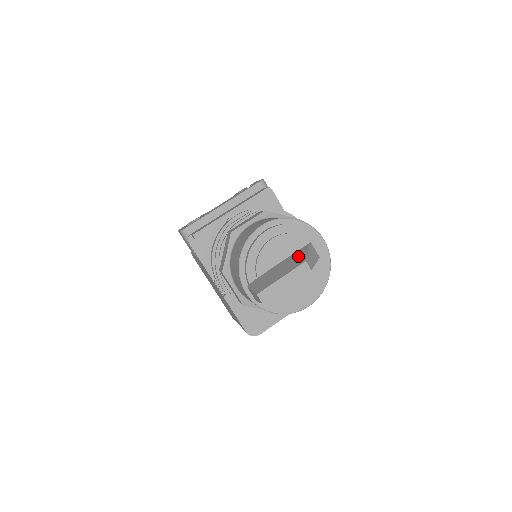
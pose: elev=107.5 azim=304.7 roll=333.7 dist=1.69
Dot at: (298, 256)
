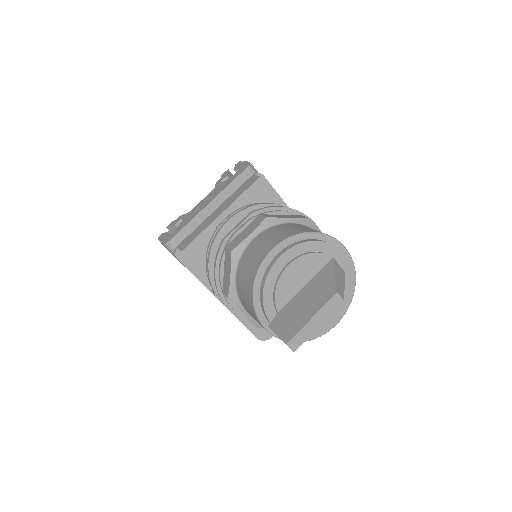
Dot at: (323, 281)
